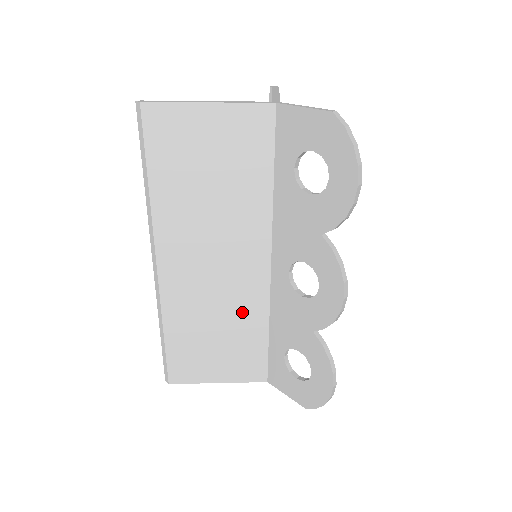
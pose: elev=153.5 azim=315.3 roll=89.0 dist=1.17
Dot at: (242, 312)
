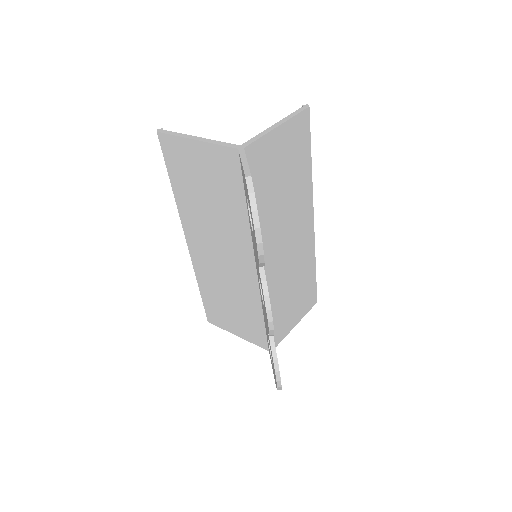
Dot at: (243, 294)
